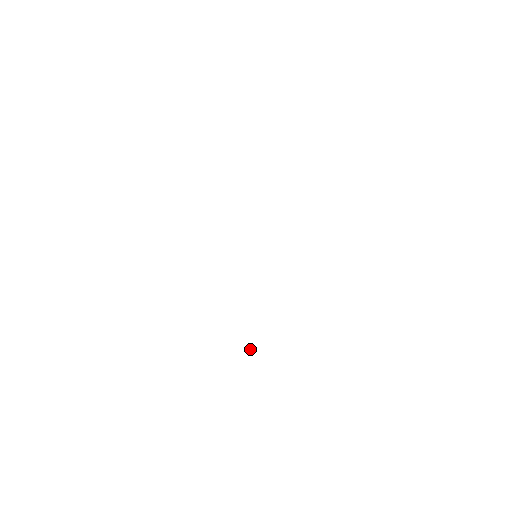
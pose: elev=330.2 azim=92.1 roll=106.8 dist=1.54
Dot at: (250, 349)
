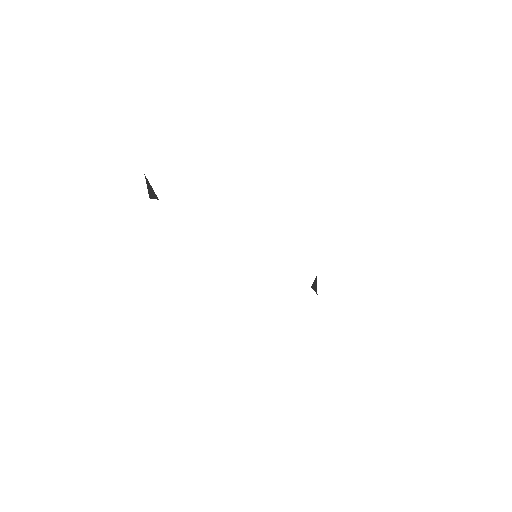
Dot at: occluded
